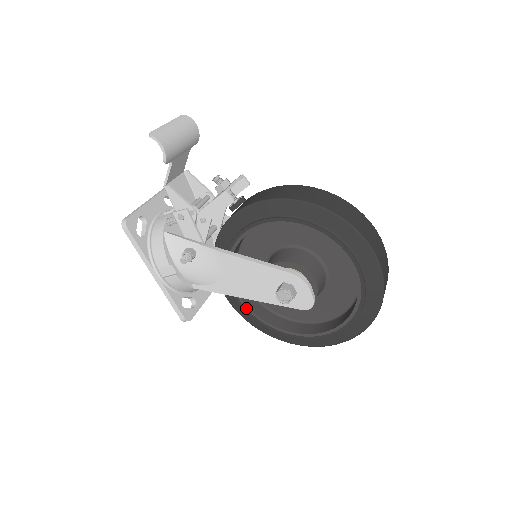
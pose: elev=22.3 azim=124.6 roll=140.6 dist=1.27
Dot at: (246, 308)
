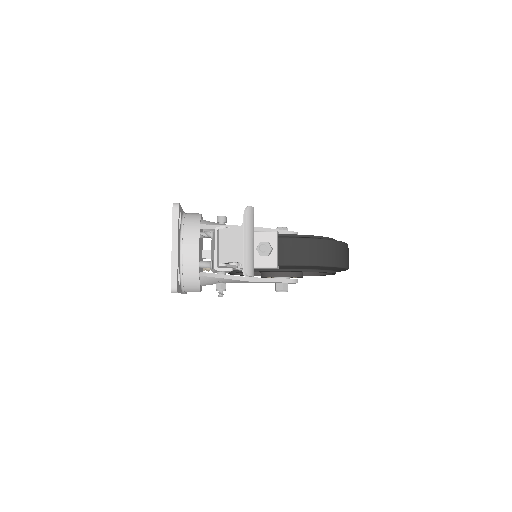
Dot at: (233, 274)
